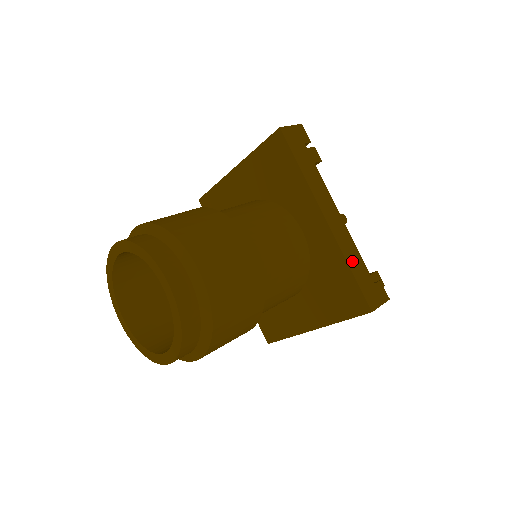
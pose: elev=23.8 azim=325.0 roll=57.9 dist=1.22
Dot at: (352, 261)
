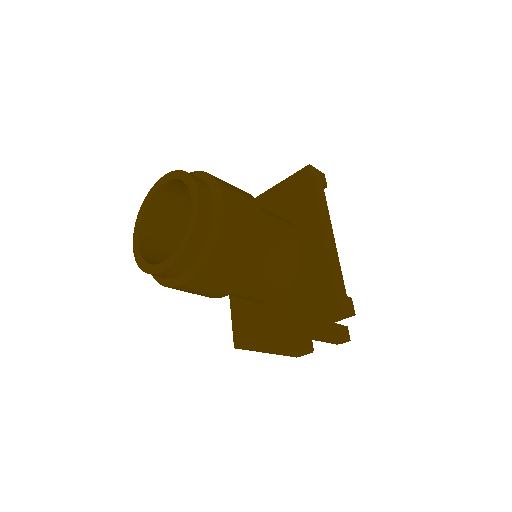
Dot at: (334, 269)
